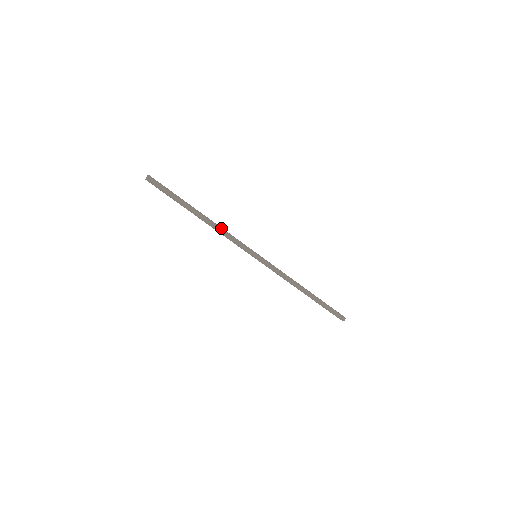
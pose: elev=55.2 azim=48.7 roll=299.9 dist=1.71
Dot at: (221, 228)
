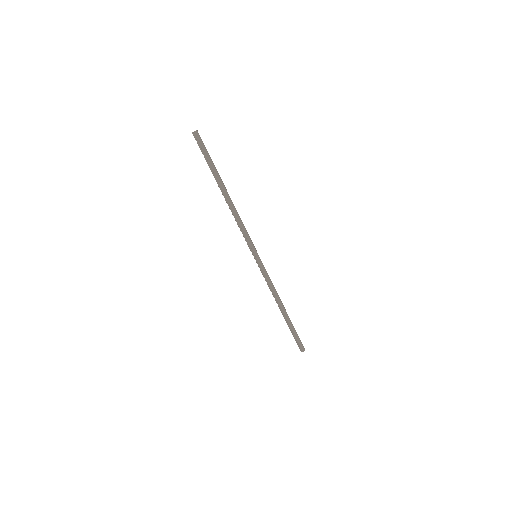
Dot at: (238, 214)
